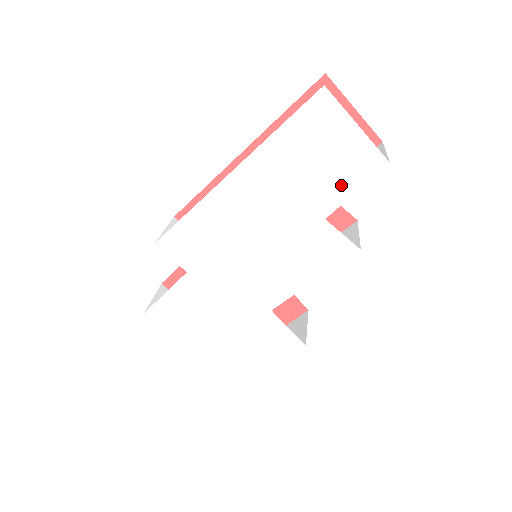
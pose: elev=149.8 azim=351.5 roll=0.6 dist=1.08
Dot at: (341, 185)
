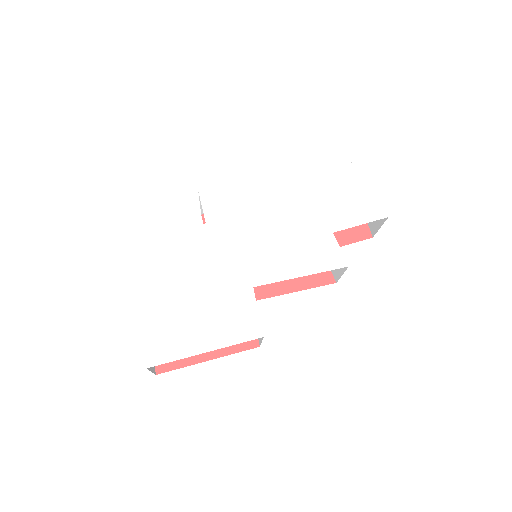
Dot at: (353, 216)
